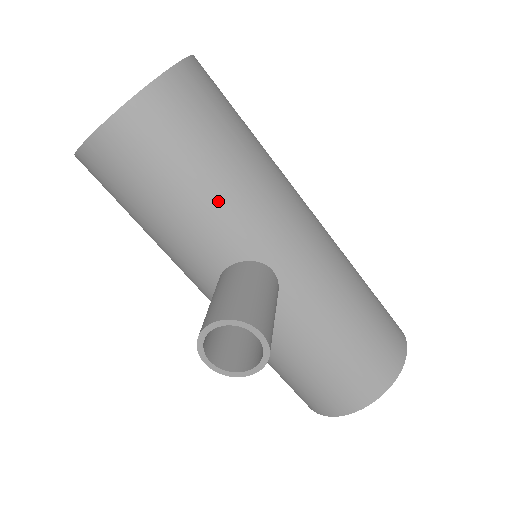
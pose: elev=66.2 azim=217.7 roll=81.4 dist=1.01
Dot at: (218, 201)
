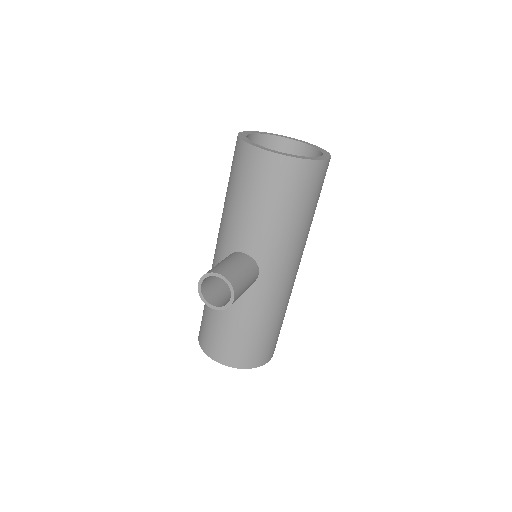
Dot at: (272, 227)
